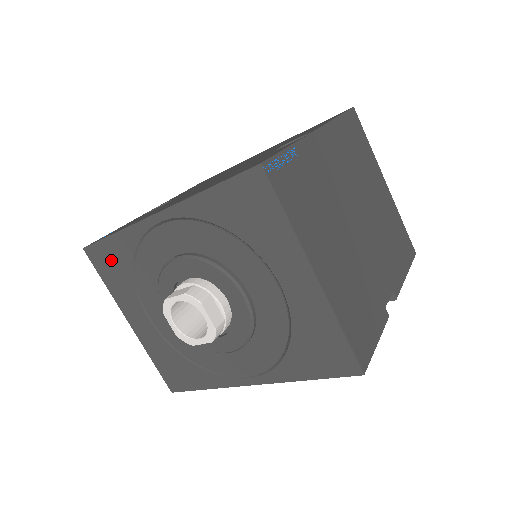
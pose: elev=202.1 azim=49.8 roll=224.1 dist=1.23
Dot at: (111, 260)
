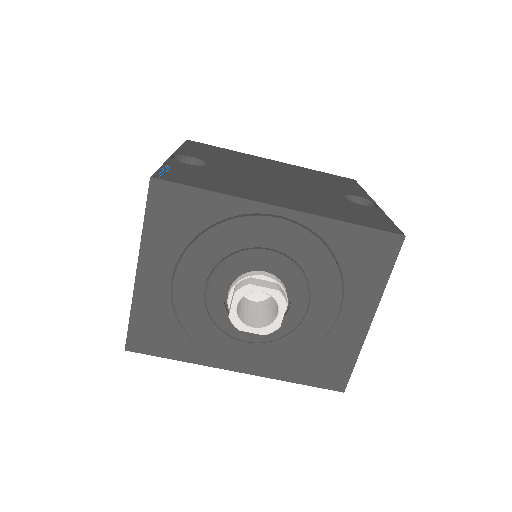
Dot at: (181, 209)
